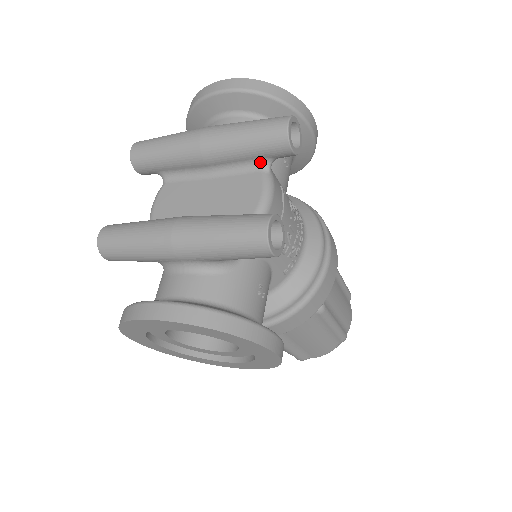
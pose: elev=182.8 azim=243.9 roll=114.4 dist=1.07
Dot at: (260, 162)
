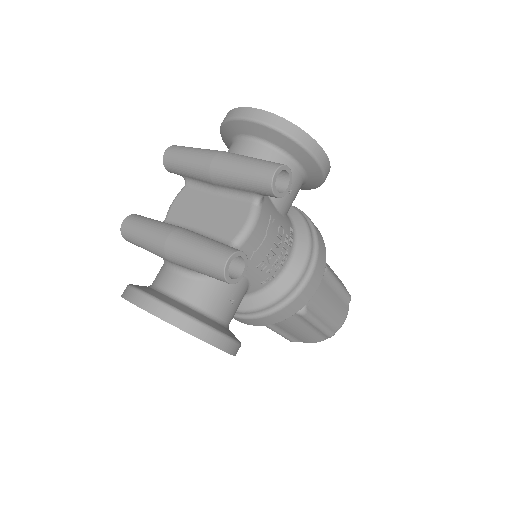
Dot at: (252, 195)
